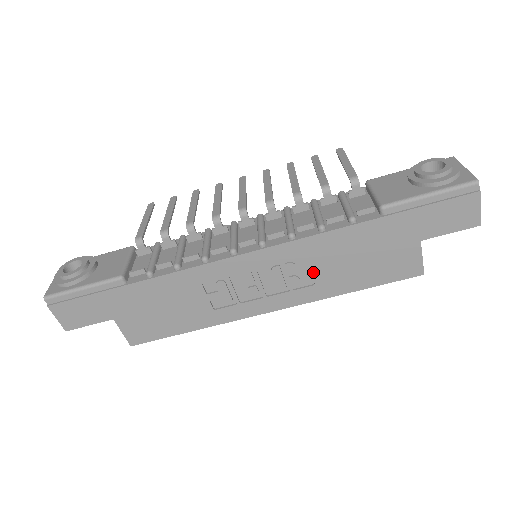
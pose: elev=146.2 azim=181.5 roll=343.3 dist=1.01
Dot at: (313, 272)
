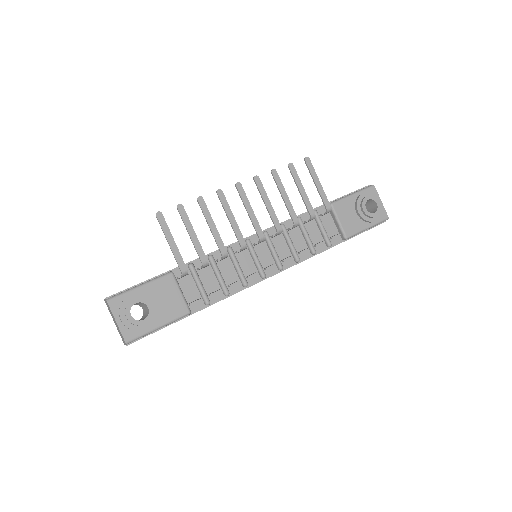
Dot at: occluded
